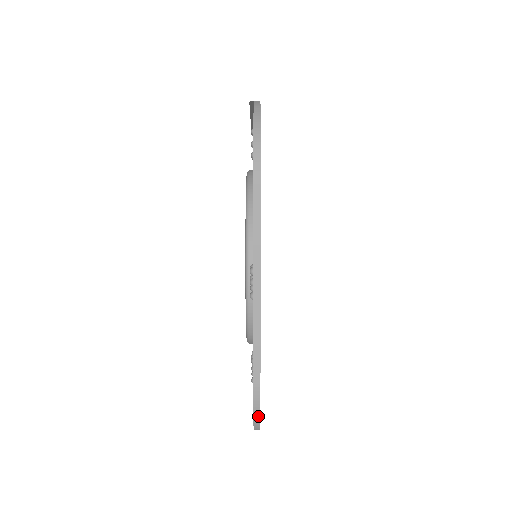
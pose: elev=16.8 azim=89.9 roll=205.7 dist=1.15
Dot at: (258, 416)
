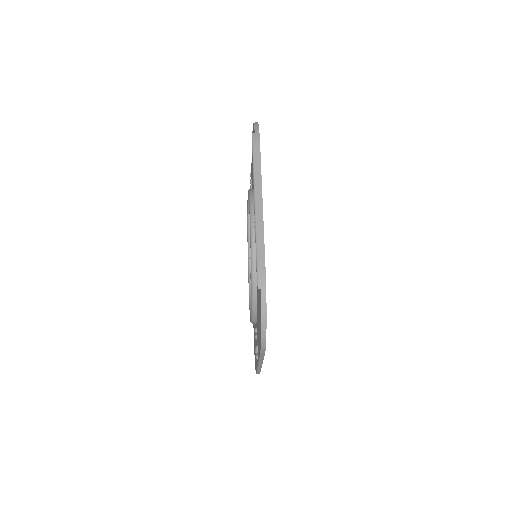
Dot at: occluded
